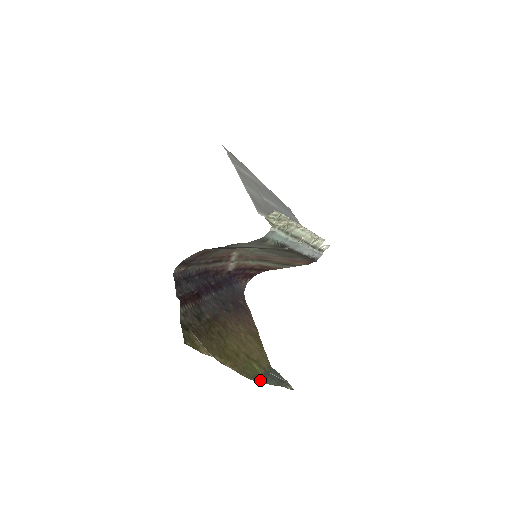
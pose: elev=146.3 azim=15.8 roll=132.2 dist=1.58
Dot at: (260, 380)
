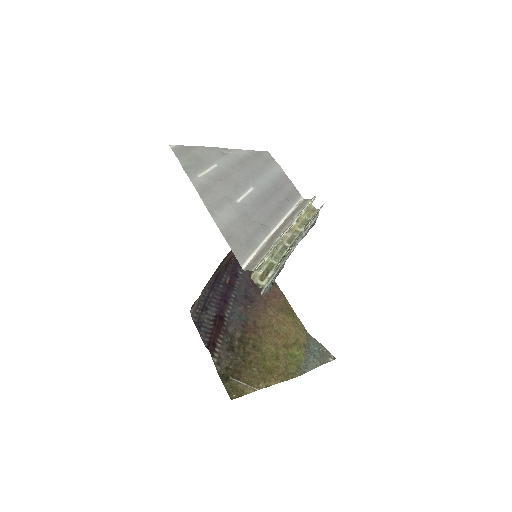
Dot at: (304, 368)
